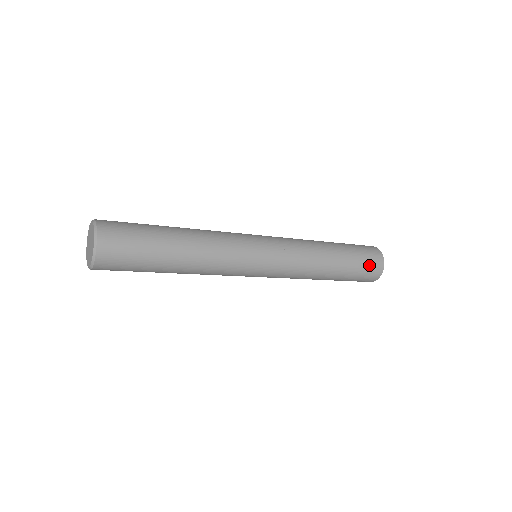
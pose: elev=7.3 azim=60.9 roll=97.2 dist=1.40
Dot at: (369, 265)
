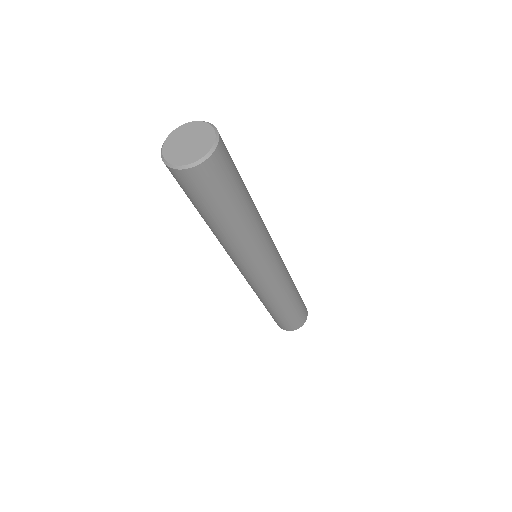
Dot at: (304, 304)
